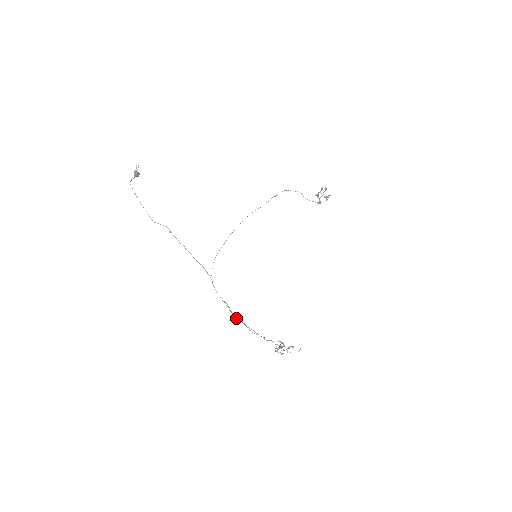
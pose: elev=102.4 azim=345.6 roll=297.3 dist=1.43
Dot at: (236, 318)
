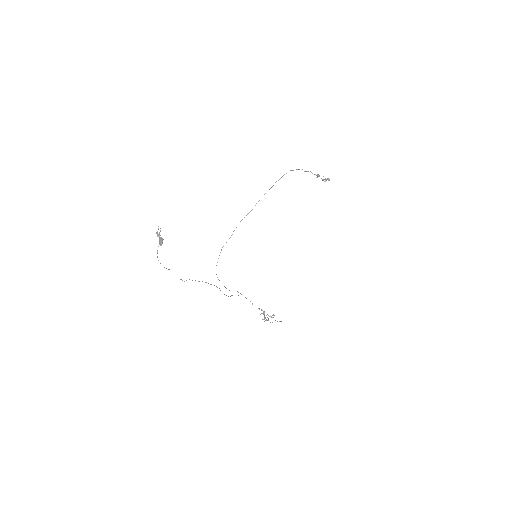
Dot at: occluded
